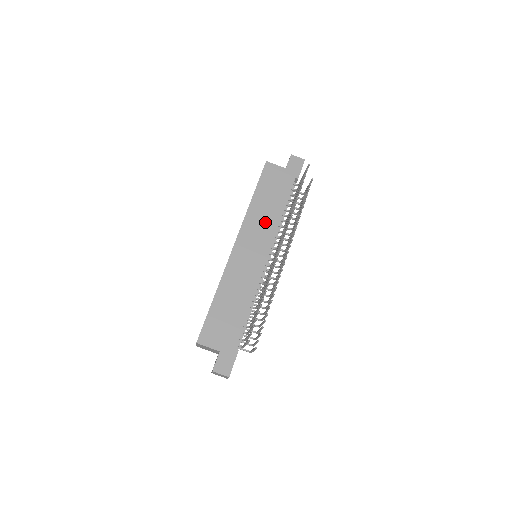
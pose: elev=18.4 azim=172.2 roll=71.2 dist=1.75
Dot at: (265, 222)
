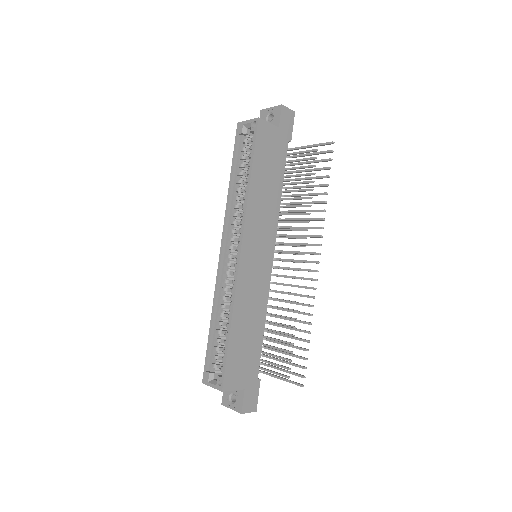
Dot at: (267, 212)
